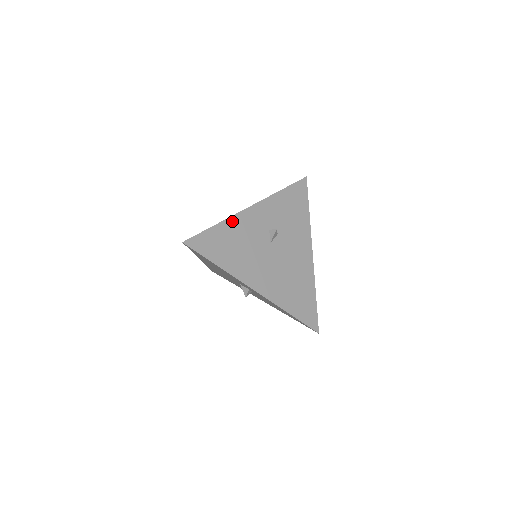
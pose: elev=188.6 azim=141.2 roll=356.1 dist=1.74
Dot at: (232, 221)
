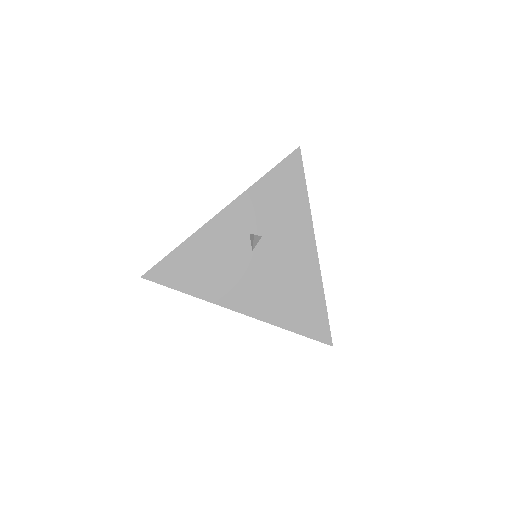
Dot at: (198, 237)
